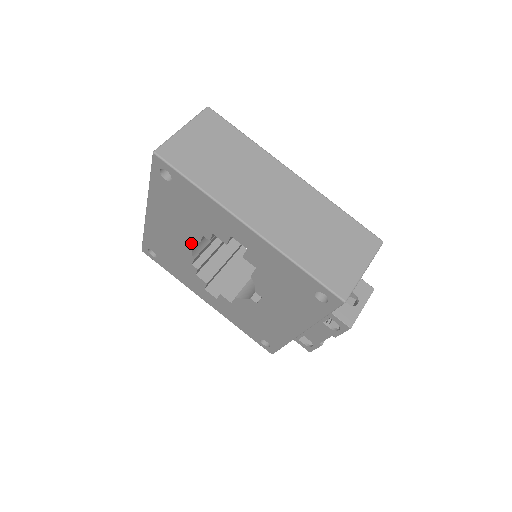
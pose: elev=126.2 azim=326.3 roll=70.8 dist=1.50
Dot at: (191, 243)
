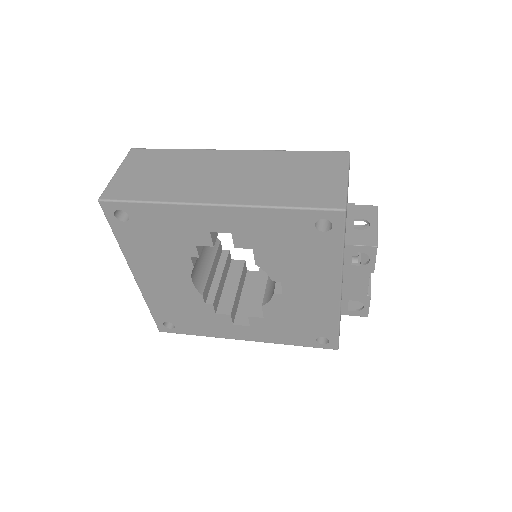
Dot at: (188, 277)
